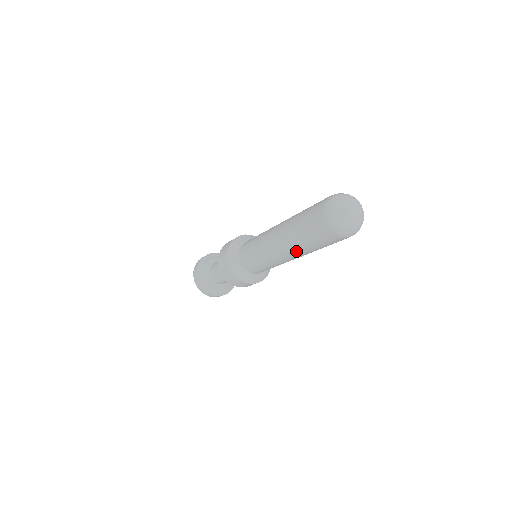
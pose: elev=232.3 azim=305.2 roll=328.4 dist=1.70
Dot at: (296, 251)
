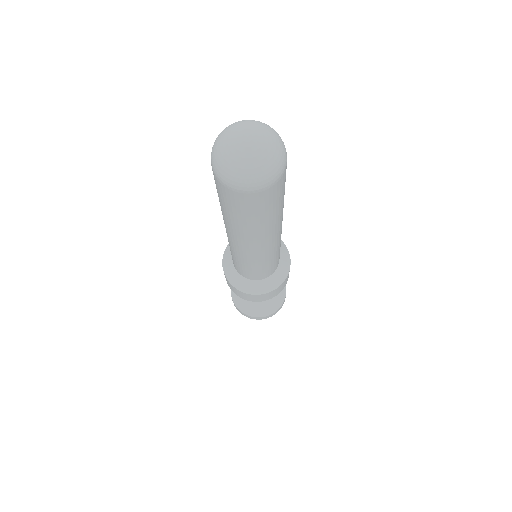
Dot at: occluded
